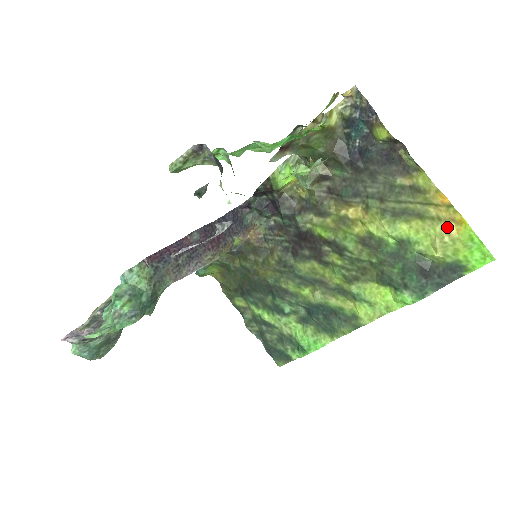
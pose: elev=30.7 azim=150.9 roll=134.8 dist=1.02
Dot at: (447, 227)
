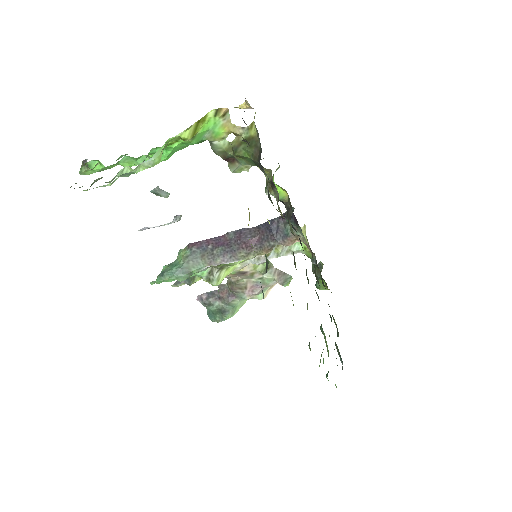
Dot at: occluded
